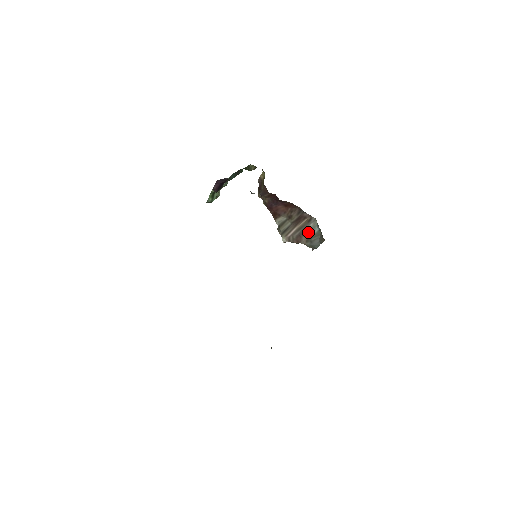
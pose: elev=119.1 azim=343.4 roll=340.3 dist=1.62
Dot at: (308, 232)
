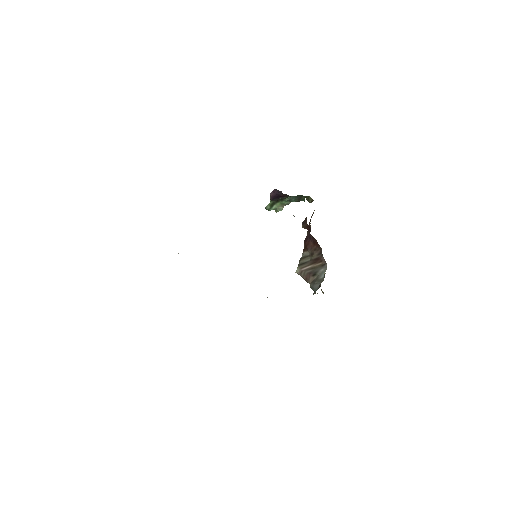
Dot at: (317, 275)
